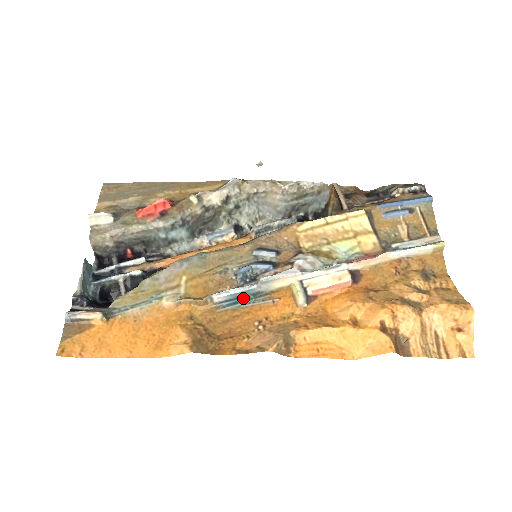
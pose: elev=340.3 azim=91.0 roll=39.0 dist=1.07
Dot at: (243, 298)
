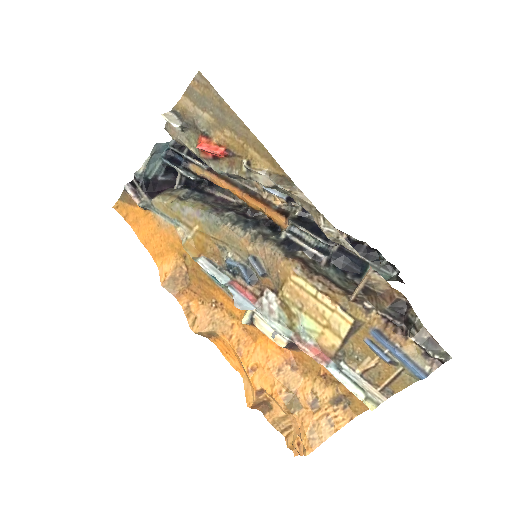
Dot at: occluded
